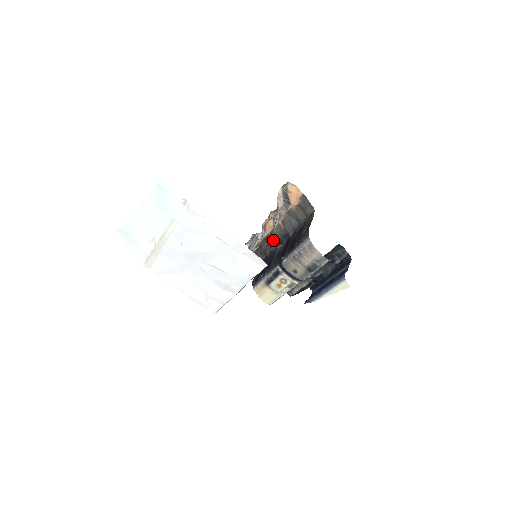
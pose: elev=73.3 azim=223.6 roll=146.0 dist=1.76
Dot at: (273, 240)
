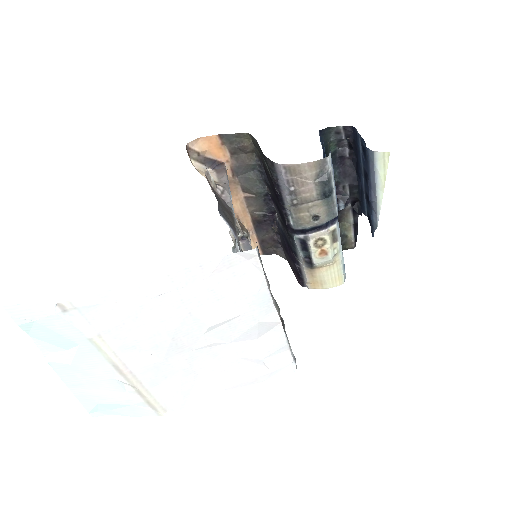
Dot at: (263, 220)
